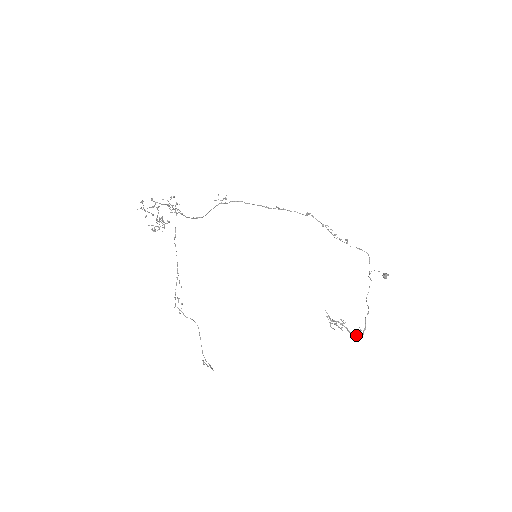
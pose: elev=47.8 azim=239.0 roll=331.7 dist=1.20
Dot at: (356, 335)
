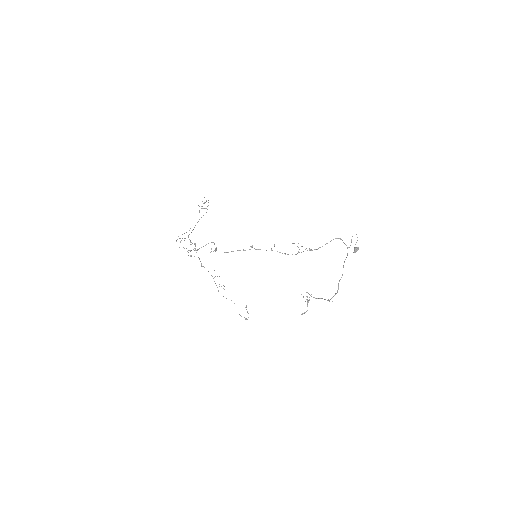
Dot at: (327, 300)
